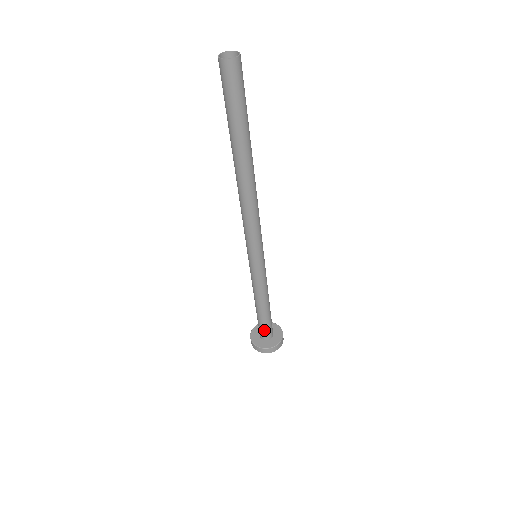
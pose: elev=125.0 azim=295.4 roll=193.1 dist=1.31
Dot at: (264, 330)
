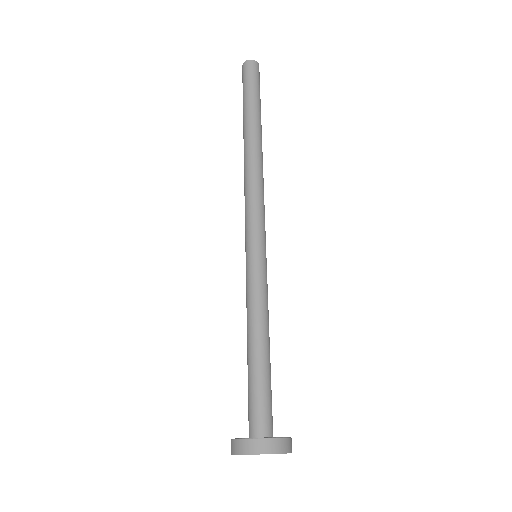
Dot at: (254, 407)
